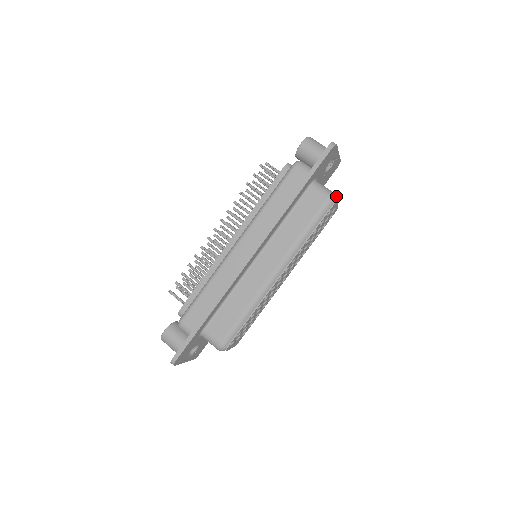
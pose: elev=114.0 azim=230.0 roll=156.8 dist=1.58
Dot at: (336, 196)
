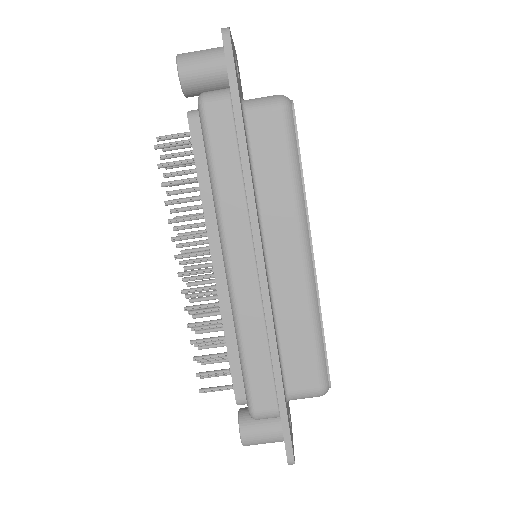
Dot at: (285, 96)
